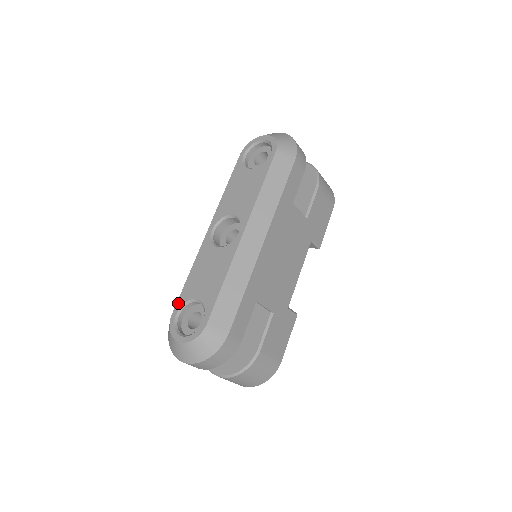
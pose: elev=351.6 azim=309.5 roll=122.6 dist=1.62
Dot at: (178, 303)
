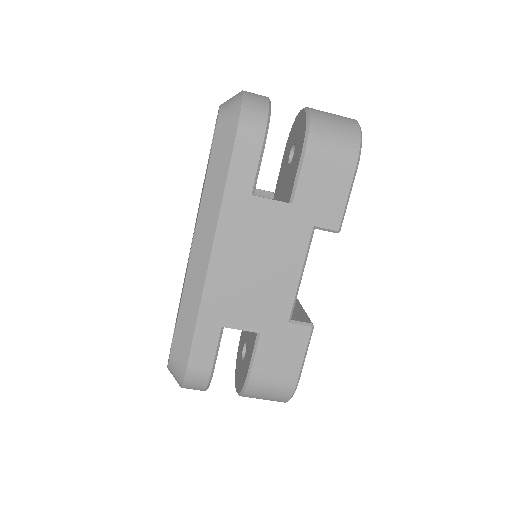
Dot at: occluded
